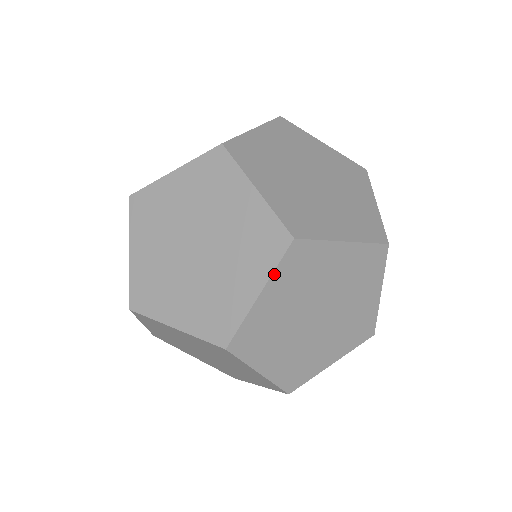
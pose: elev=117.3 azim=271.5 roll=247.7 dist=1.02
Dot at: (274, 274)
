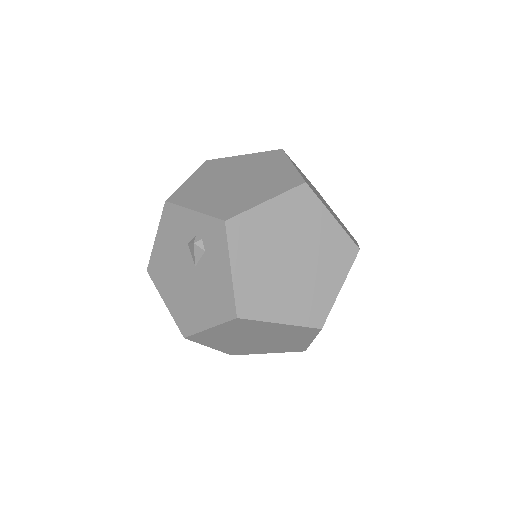
Dot at: (289, 159)
